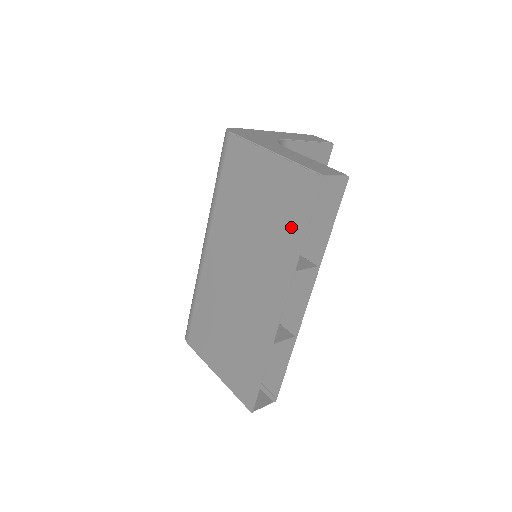
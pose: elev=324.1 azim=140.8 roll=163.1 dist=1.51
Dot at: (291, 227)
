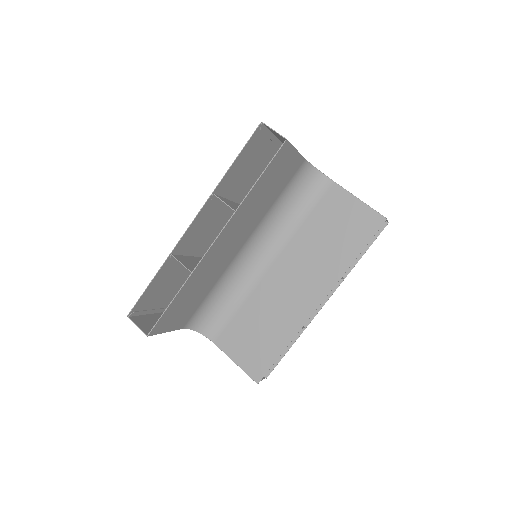
Dot at: (238, 168)
